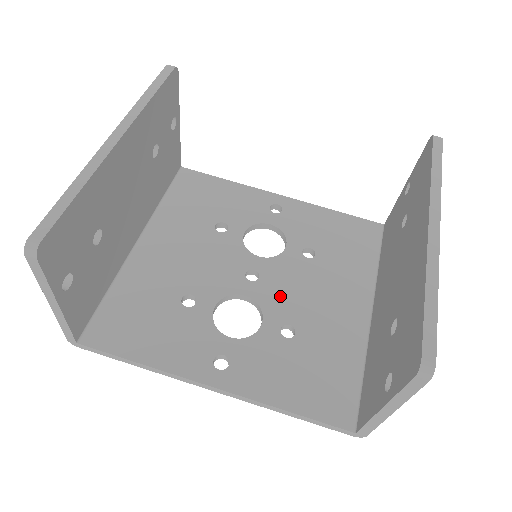
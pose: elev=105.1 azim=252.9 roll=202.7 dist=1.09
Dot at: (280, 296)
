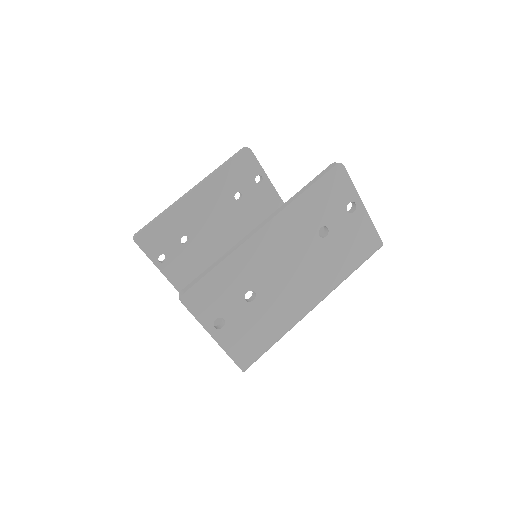
Dot at: occluded
